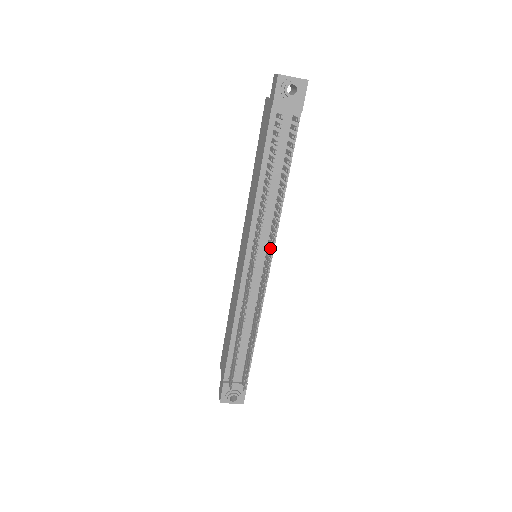
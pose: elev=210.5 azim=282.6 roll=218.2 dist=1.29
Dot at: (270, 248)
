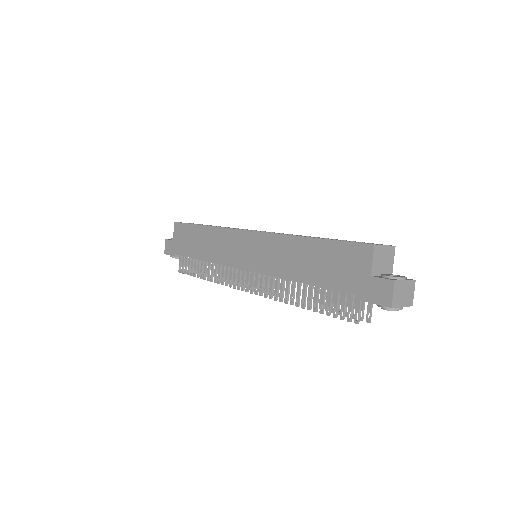
Dot at: occluded
